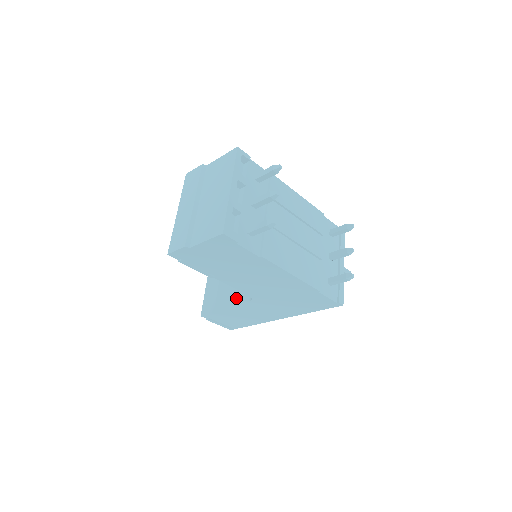
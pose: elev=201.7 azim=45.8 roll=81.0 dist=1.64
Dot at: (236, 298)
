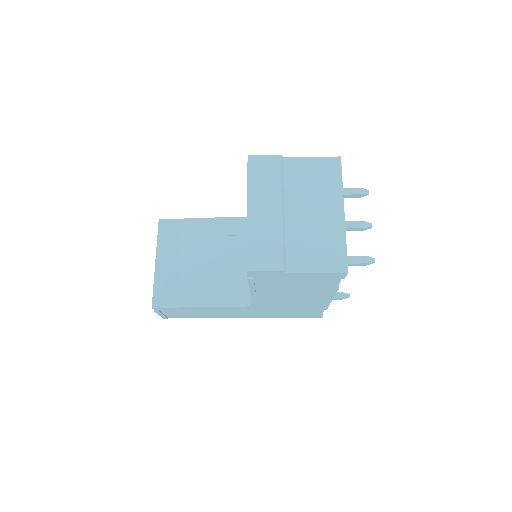
Dot at: (219, 298)
